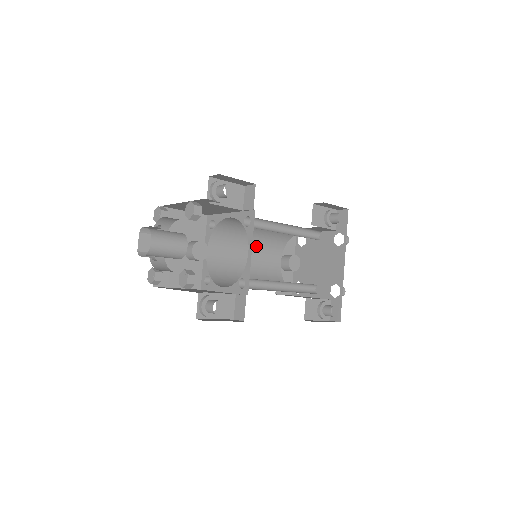
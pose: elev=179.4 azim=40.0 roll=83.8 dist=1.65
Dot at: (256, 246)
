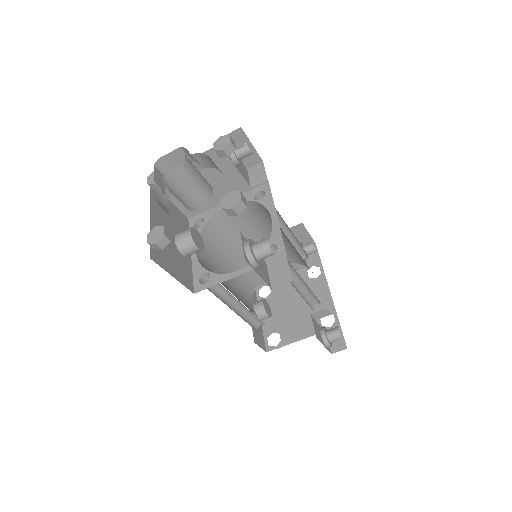
Dot at: occluded
